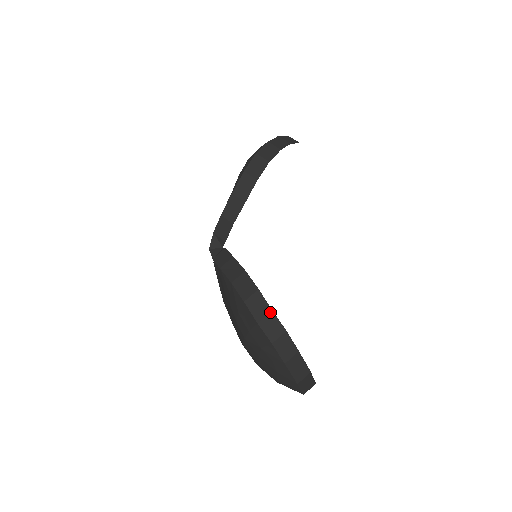
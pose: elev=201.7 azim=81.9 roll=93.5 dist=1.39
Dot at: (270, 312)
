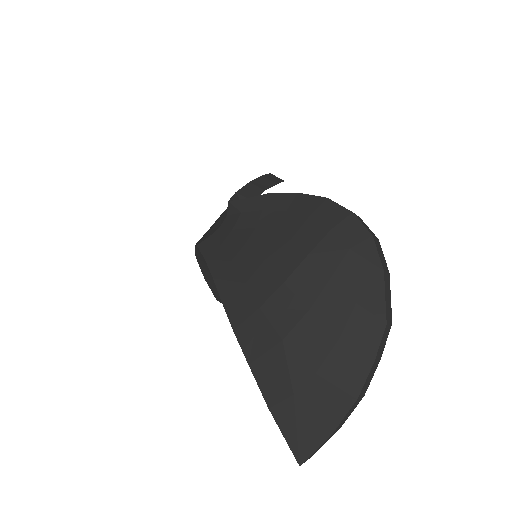
Dot at: (358, 216)
